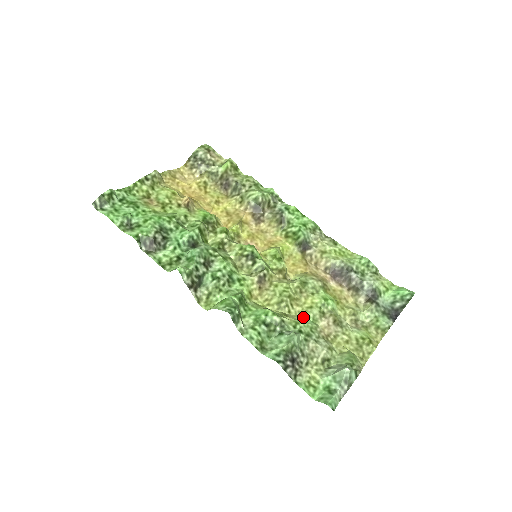
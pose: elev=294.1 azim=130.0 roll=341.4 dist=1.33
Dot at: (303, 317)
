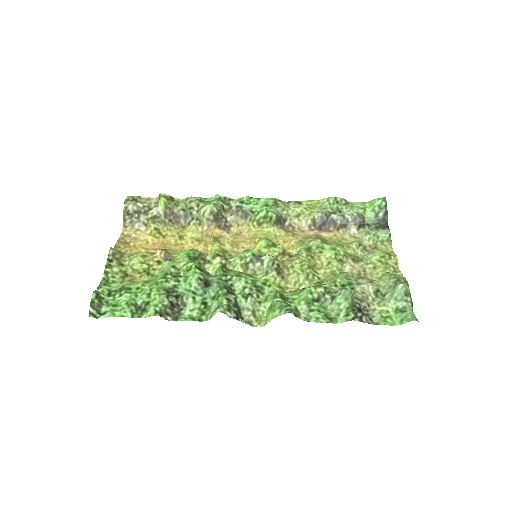
Dot at: (332, 274)
